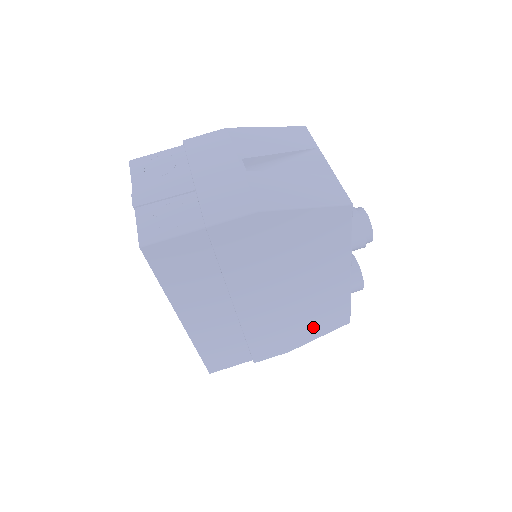
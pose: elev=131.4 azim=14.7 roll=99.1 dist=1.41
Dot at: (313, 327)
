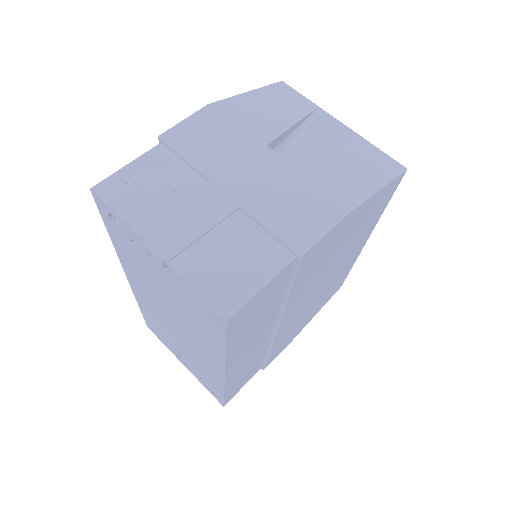
Dot at: (318, 307)
